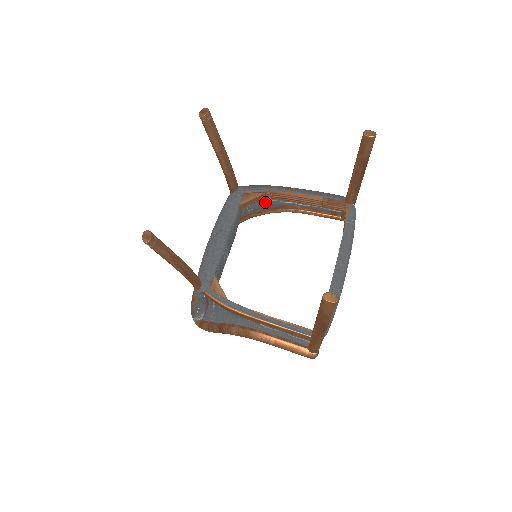
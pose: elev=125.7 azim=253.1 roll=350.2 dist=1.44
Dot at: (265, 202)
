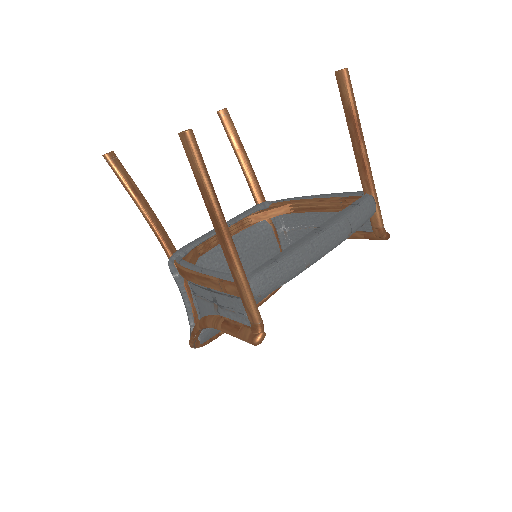
Dot at: (302, 231)
